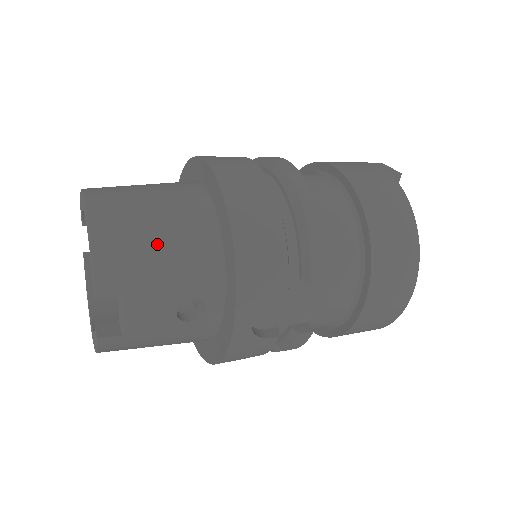
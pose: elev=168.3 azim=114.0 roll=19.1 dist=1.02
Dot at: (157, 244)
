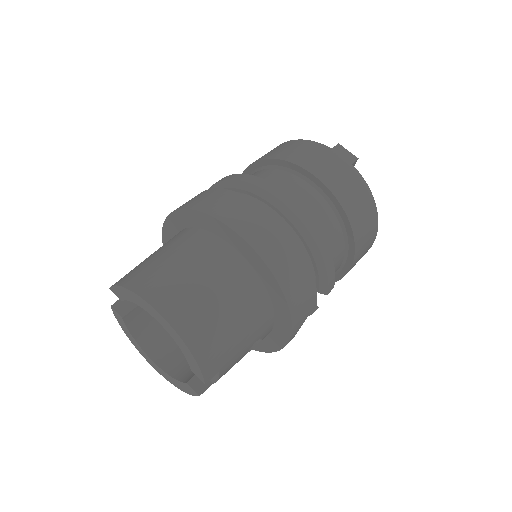
Dot at: (233, 327)
